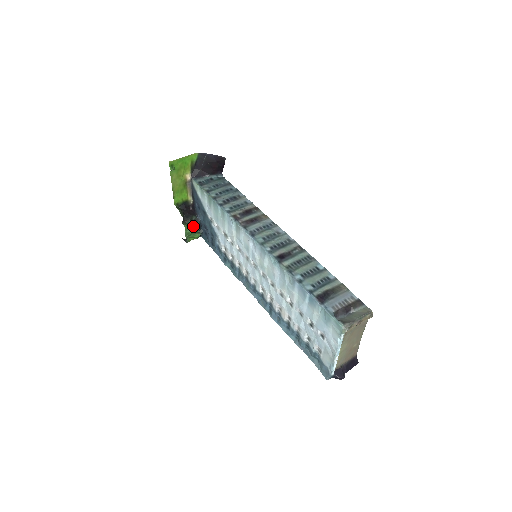
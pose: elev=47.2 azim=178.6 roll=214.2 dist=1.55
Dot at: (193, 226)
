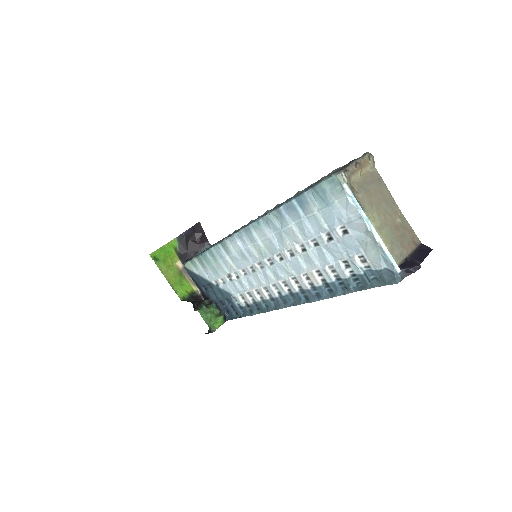
Dot at: (208, 308)
